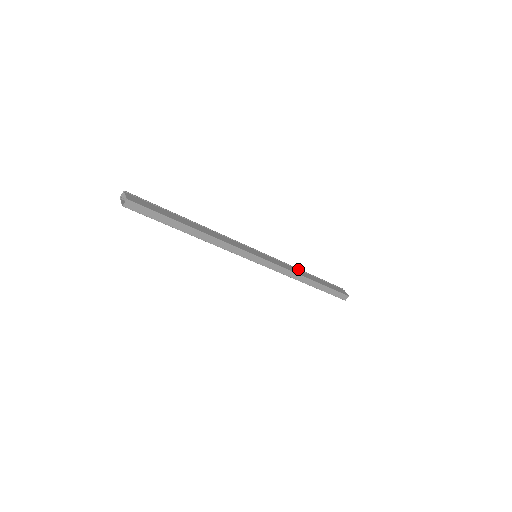
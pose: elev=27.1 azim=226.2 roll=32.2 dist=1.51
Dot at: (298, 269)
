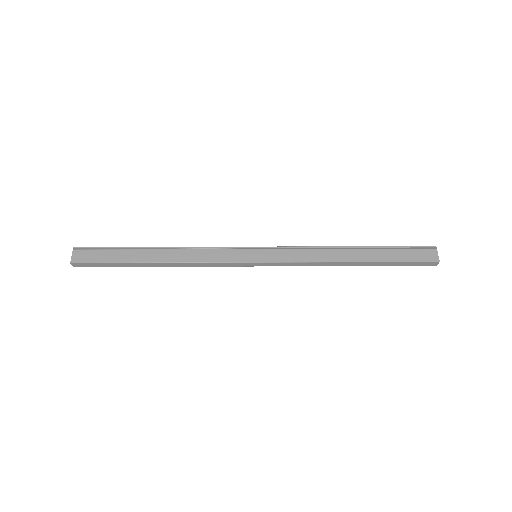
Dot at: (335, 247)
